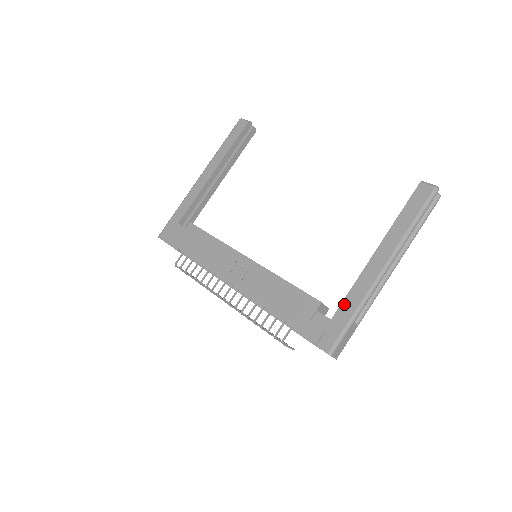
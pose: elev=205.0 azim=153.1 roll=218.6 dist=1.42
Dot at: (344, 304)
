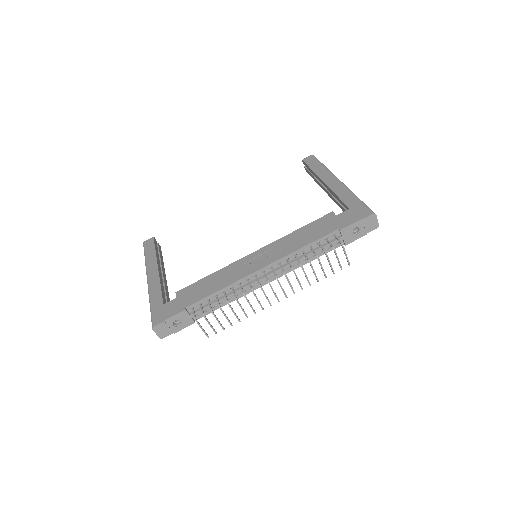
Dot at: (345, 200)
